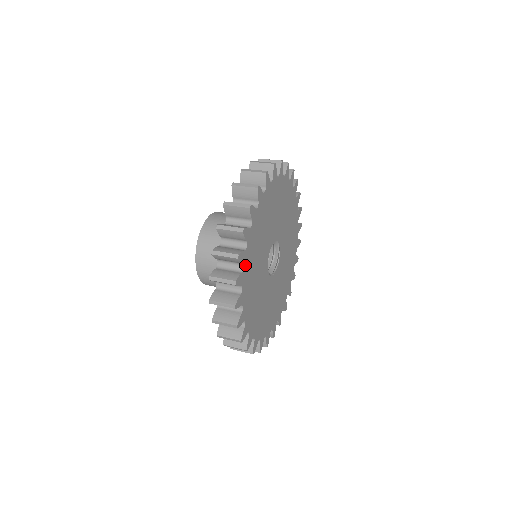
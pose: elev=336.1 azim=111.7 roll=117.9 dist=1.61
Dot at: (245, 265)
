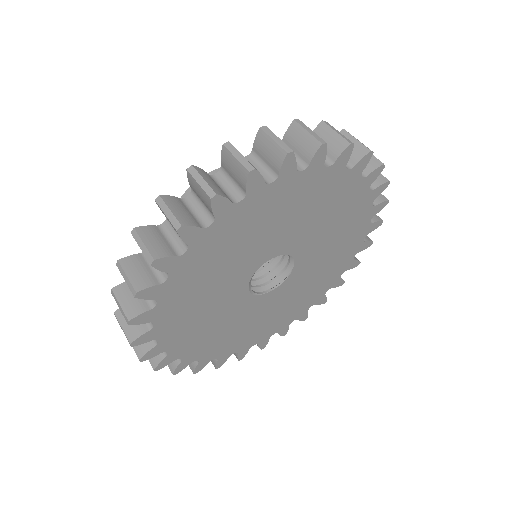
Dot at: (193, 249)
